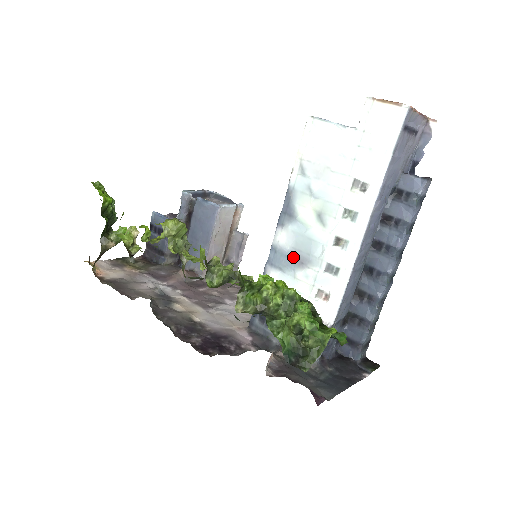
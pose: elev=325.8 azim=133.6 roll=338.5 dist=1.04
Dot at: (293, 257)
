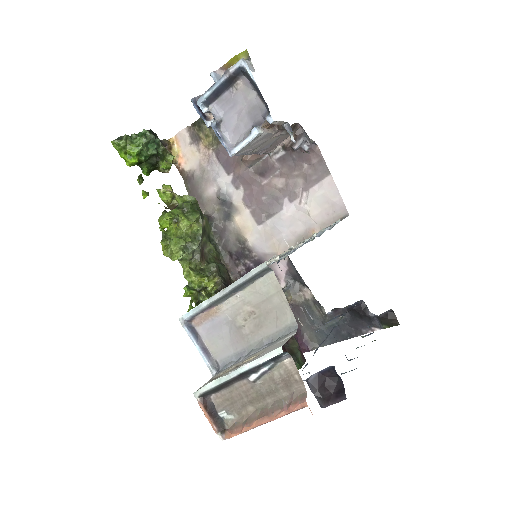
Dot at: occluded
